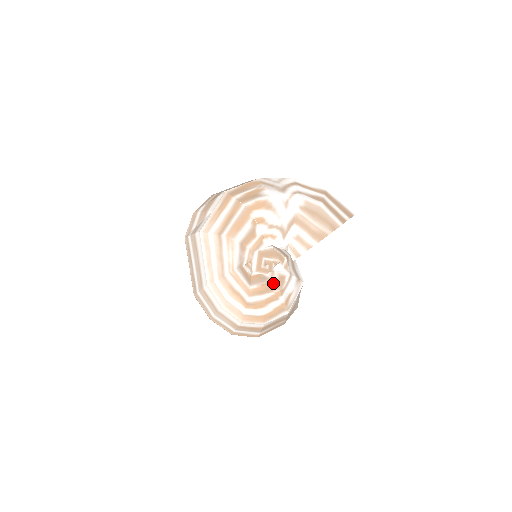
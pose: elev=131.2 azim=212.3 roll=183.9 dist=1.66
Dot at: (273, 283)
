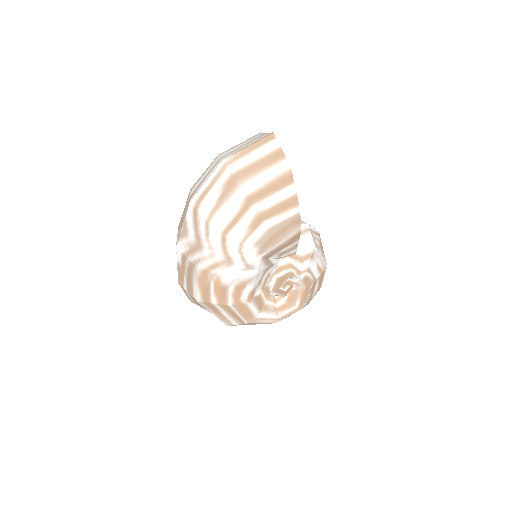
Dot at: (305, 288)
